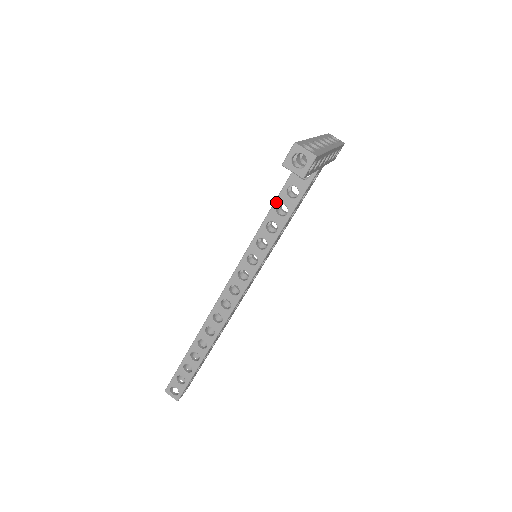
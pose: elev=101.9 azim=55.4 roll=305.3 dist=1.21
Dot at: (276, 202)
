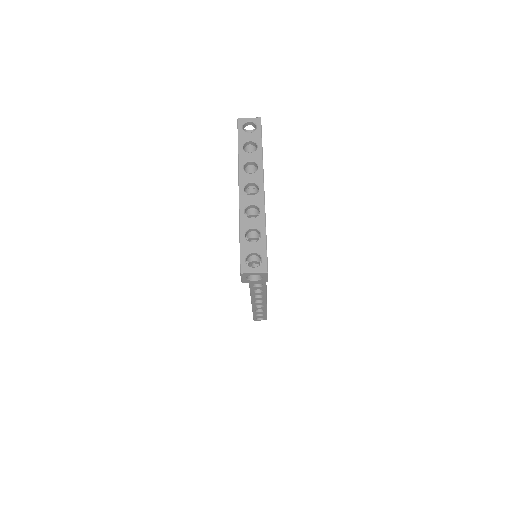
Dot at: occluded
